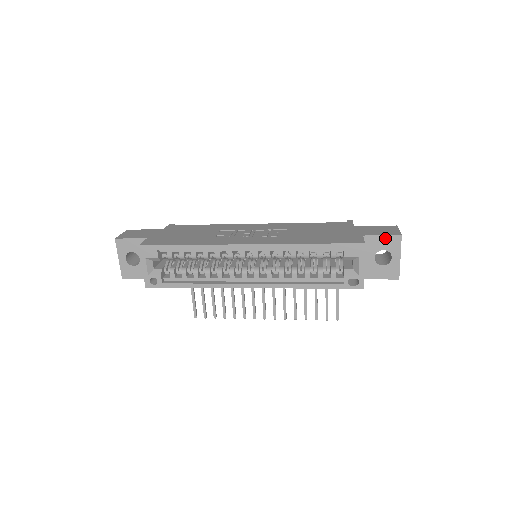
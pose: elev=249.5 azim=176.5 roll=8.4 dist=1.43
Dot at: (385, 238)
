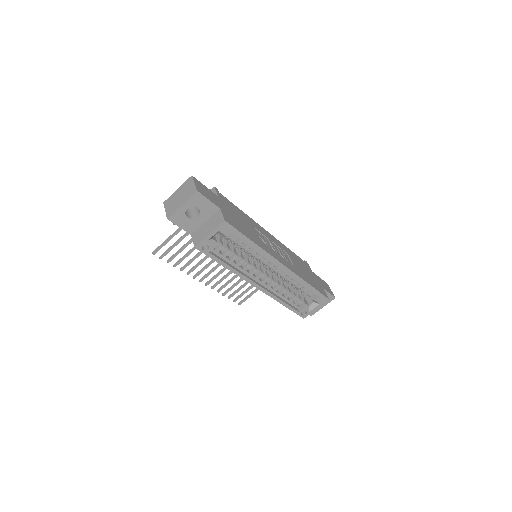
Dot at: (329, 295)
